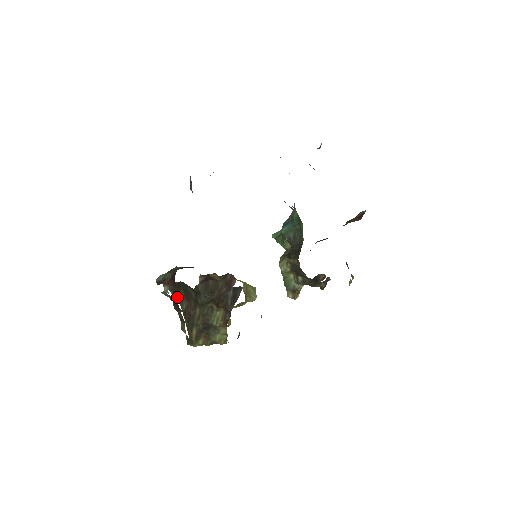
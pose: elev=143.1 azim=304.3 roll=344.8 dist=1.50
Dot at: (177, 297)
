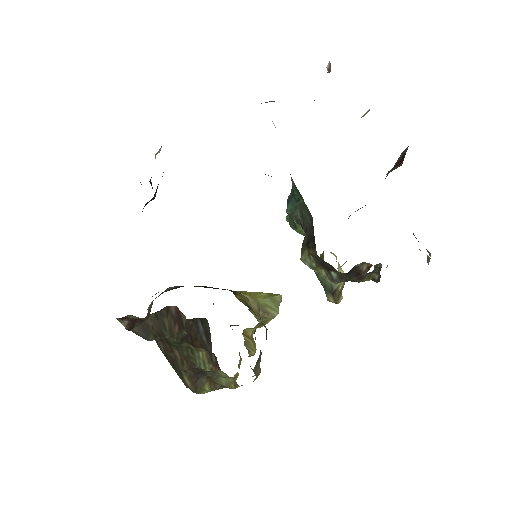
Dot at: occluded
